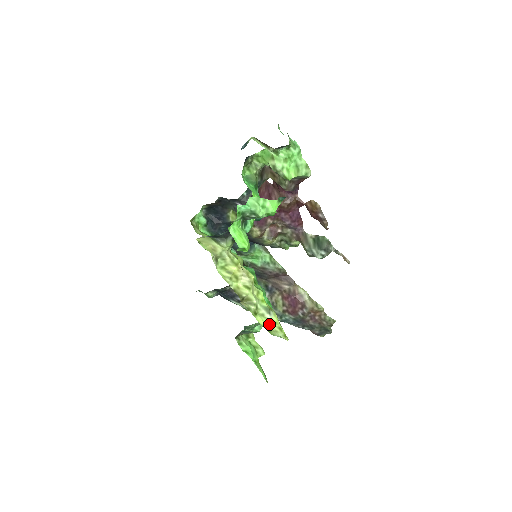
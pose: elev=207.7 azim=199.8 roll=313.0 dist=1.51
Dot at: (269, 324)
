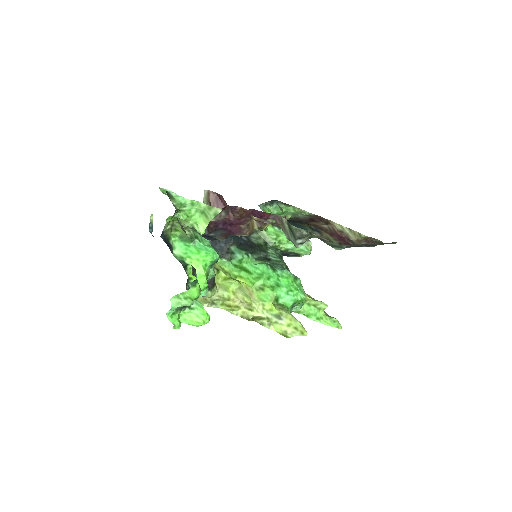
Dot at: (284, 329)
